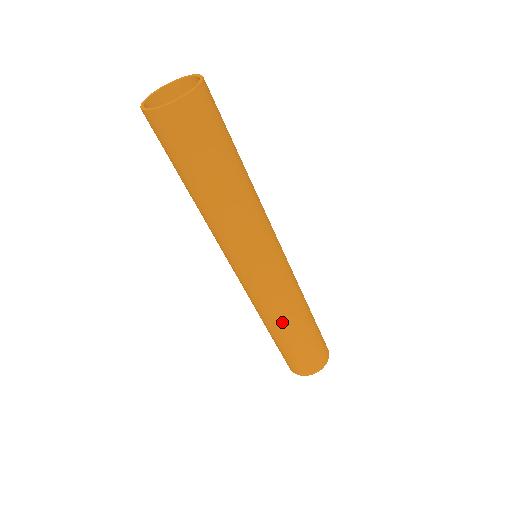
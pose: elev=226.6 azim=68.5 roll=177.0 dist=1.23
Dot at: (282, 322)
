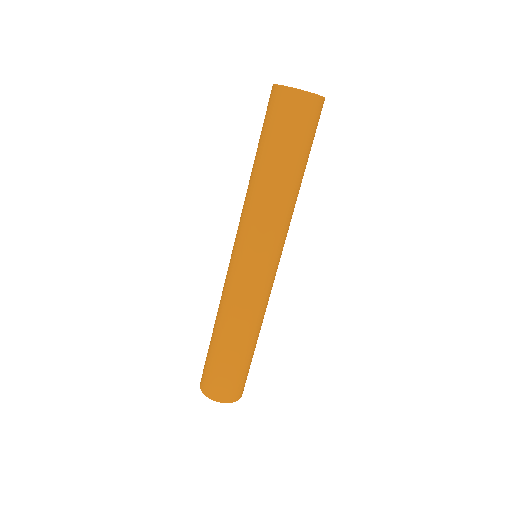
Dot at: (241, 326)
